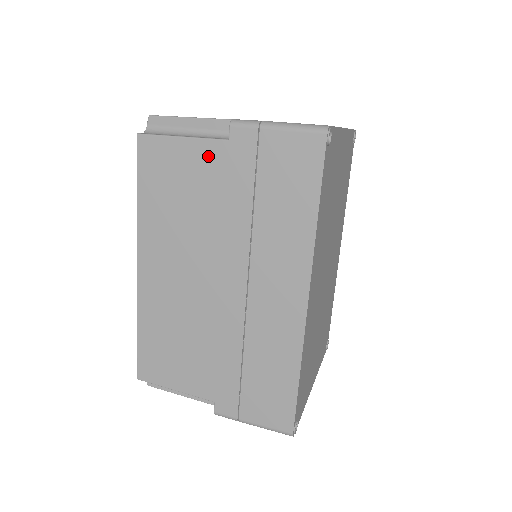
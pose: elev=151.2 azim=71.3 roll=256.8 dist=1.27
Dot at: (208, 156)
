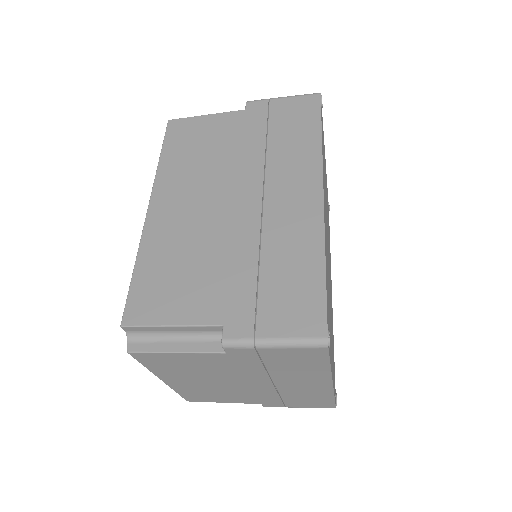
Dot at: (228, 121)
